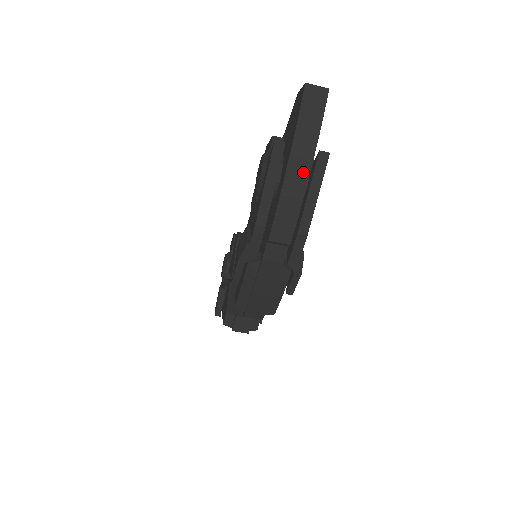
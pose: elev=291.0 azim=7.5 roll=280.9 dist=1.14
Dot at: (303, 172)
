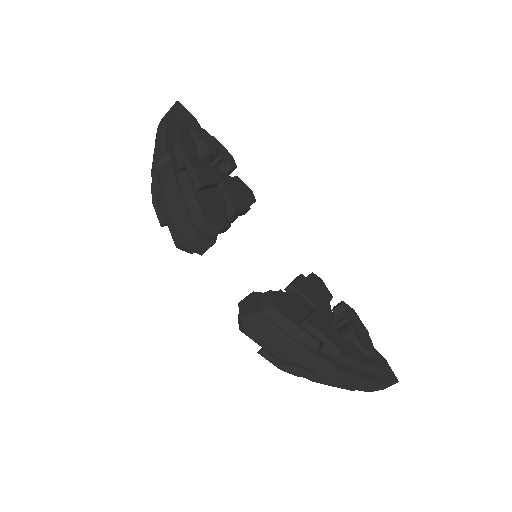
Dot at: (164, 124)
